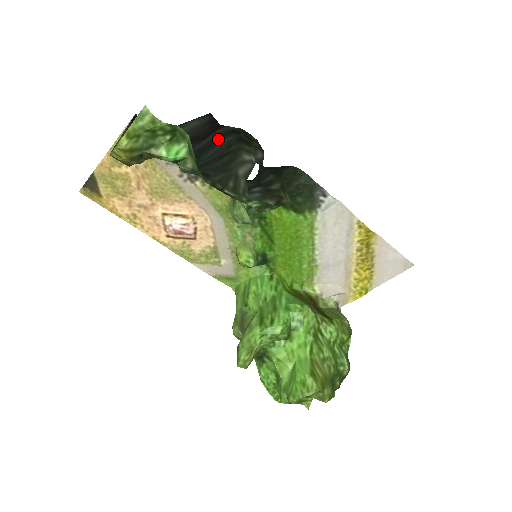
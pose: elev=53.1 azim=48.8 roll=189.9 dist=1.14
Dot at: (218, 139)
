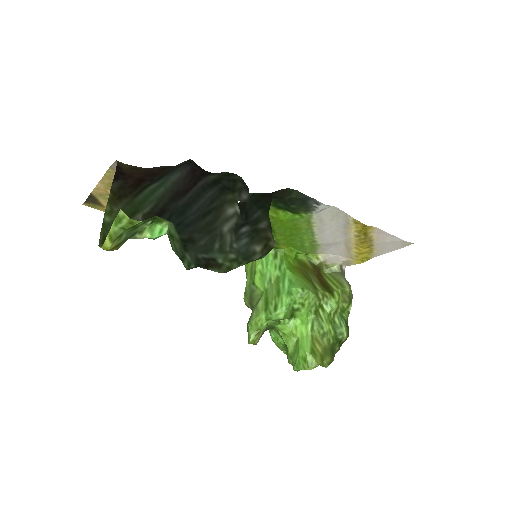
Dot at: (200, 193)
